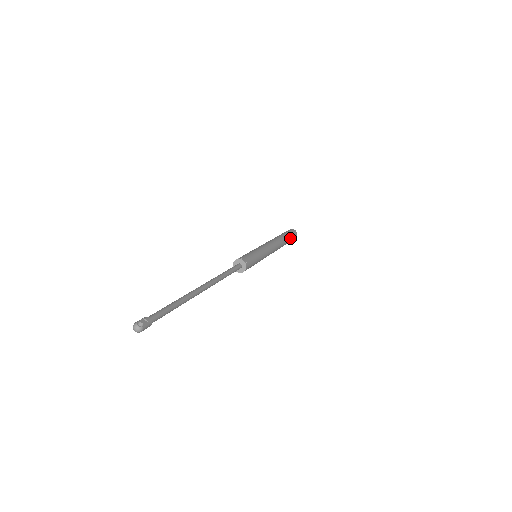
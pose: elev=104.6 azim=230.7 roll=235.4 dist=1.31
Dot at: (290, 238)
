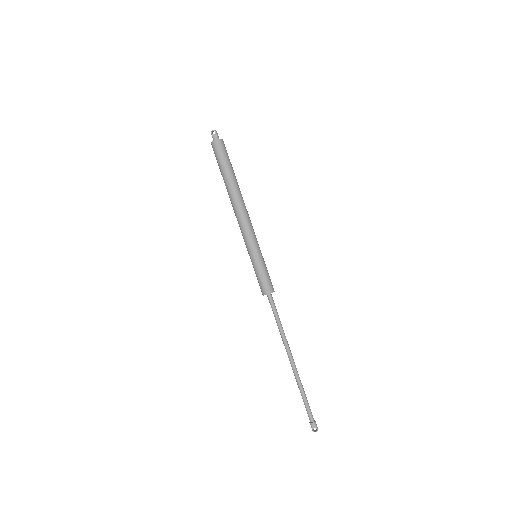
Dot at: (229, 166)
